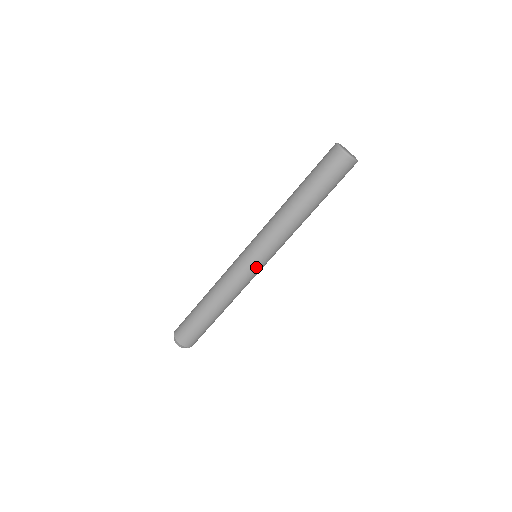
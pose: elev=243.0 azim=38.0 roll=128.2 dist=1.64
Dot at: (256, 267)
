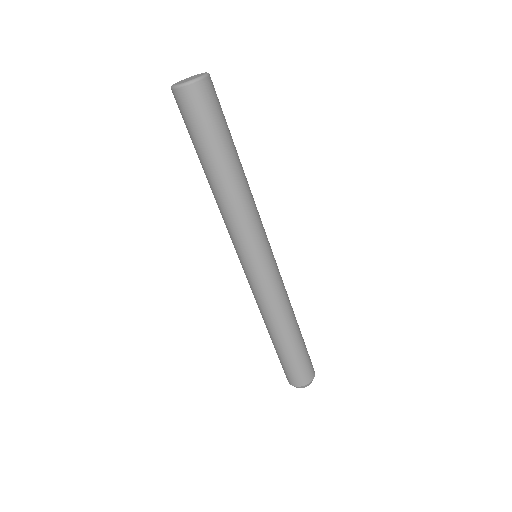
Dot at: (266, 266)
